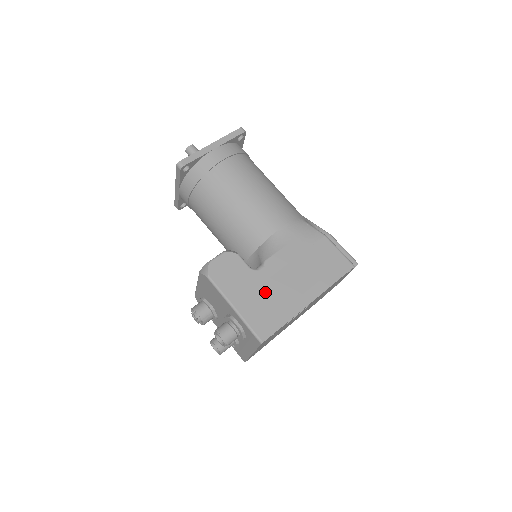
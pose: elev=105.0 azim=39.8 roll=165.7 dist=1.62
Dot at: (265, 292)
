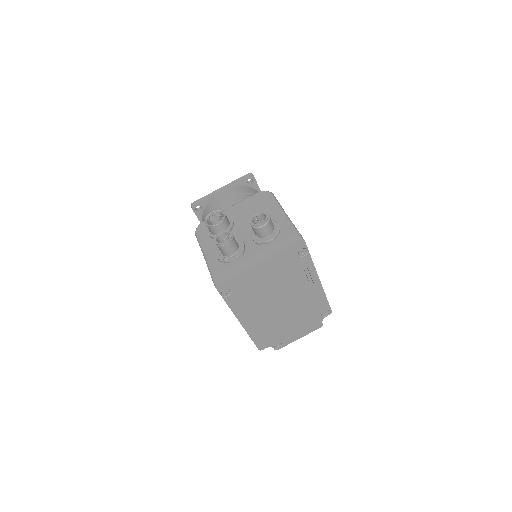
Dot at: occluded
